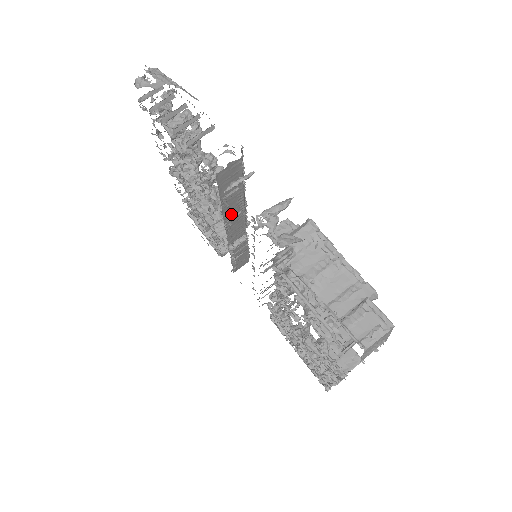
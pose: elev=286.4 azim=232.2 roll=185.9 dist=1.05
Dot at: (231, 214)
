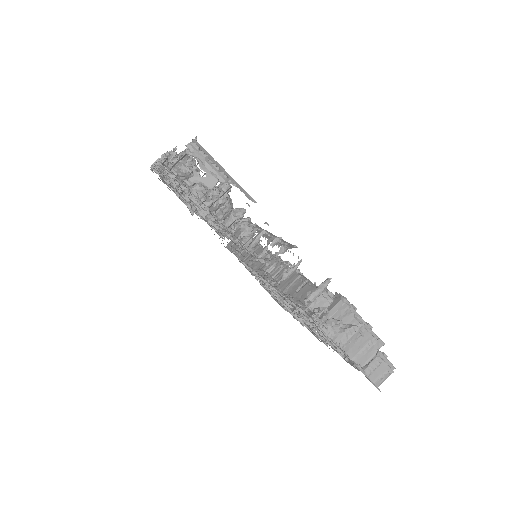
Dot at: occluded
